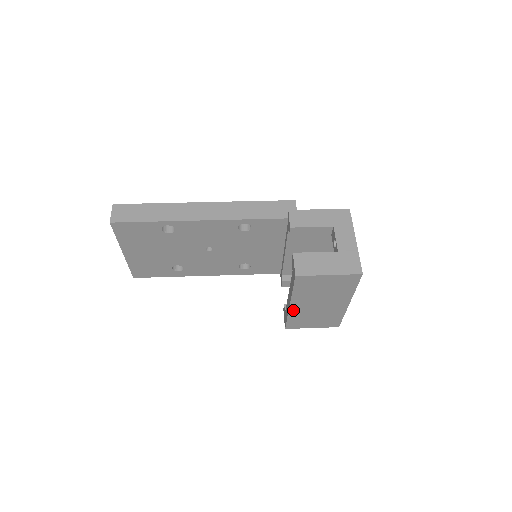
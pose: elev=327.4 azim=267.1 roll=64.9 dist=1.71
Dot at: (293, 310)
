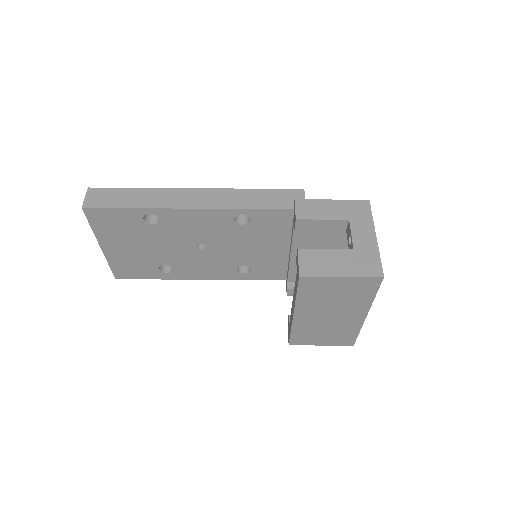
Dot at: (298, 321)
